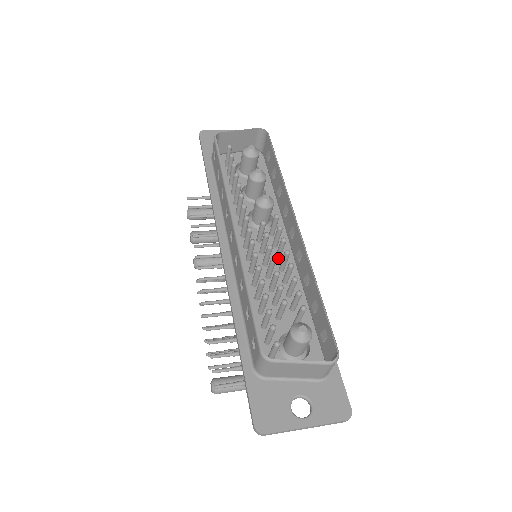
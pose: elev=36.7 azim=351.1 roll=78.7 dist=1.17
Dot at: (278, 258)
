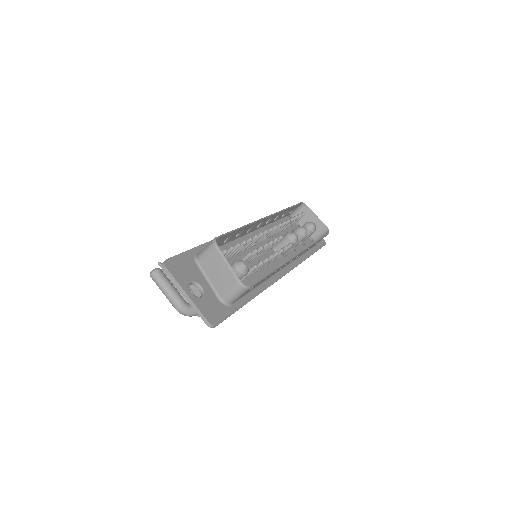
Dot at: occluded
